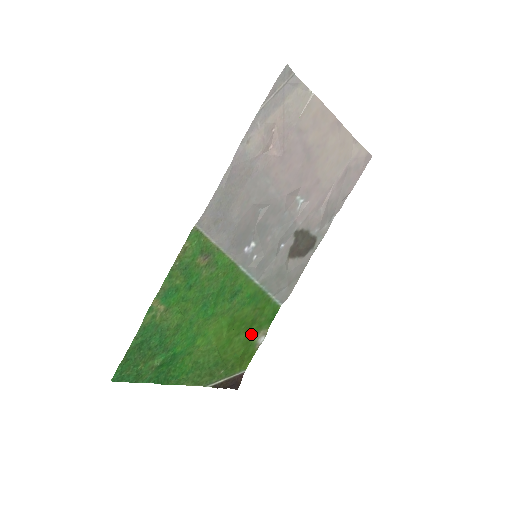
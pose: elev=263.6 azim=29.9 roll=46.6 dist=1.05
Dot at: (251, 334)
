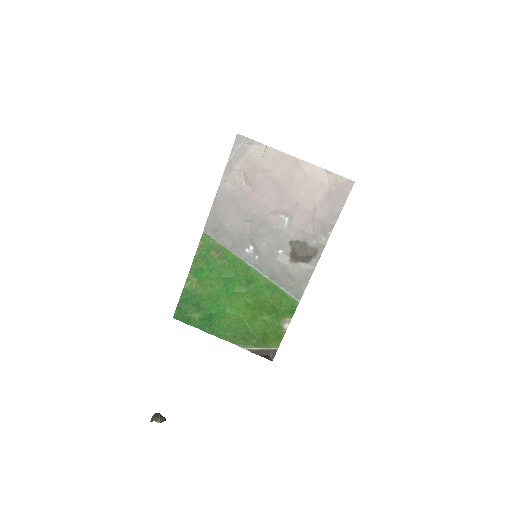
Dot at: (275, 318)
